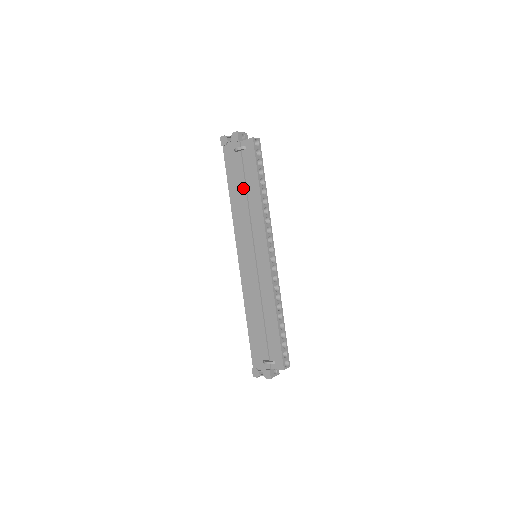
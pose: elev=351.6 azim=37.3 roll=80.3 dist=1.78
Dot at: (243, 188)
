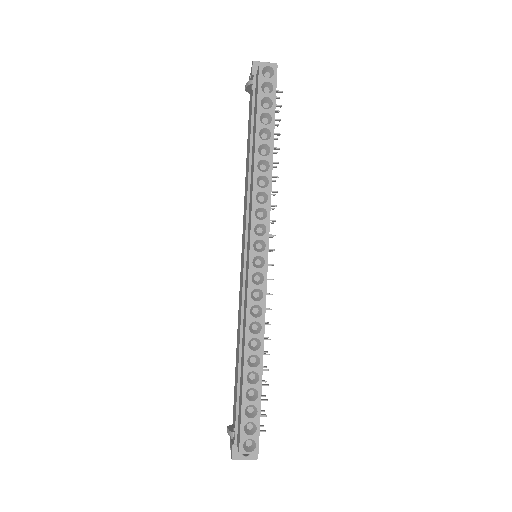
Dot at: (249, 147)
